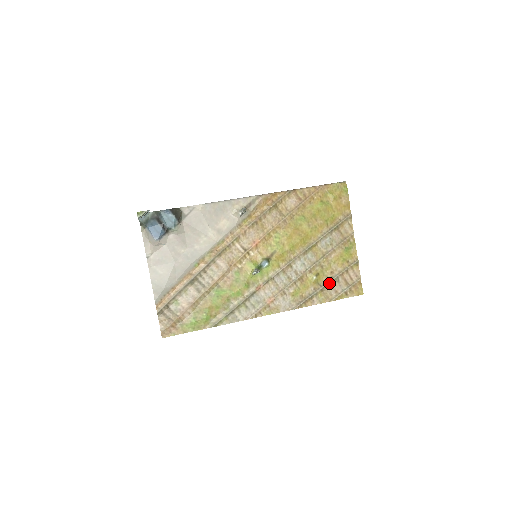
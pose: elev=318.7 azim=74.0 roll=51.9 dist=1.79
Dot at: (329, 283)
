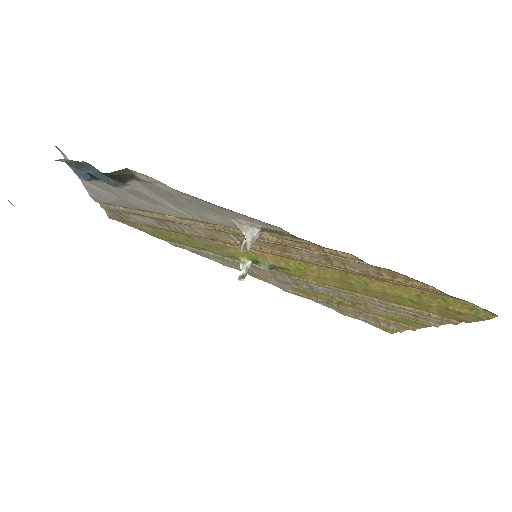
Dot at: (352, 311)
